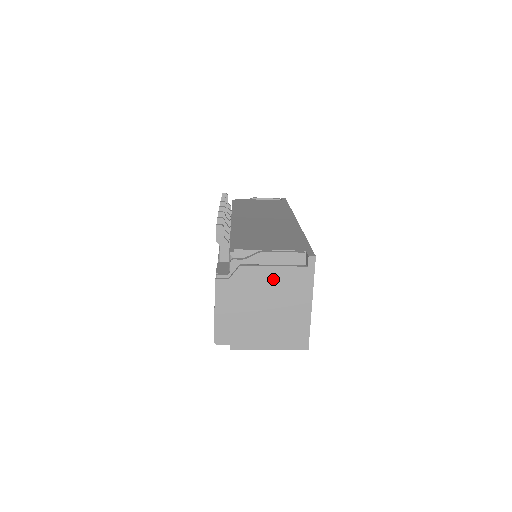
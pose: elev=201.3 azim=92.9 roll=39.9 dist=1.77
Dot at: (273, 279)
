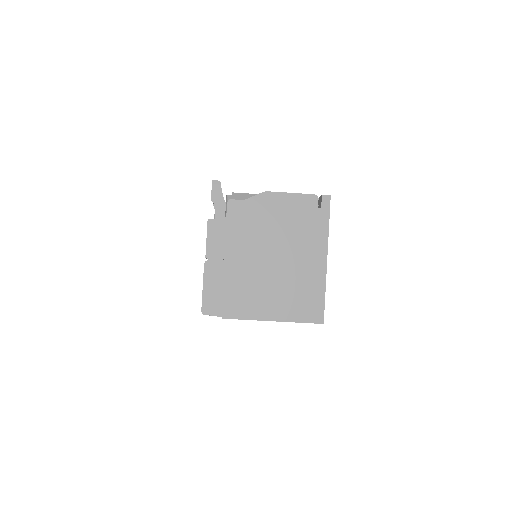
Dot at: (279, 222)
